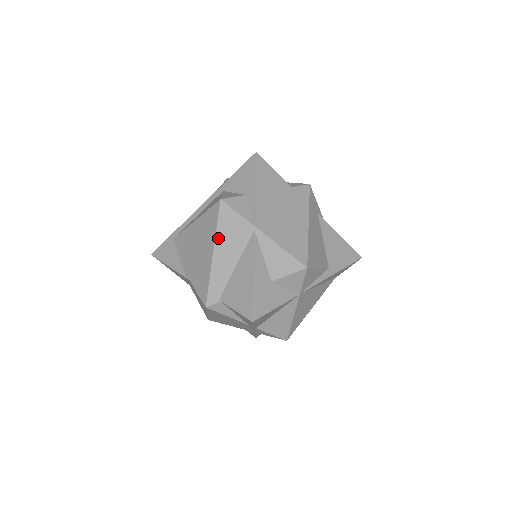
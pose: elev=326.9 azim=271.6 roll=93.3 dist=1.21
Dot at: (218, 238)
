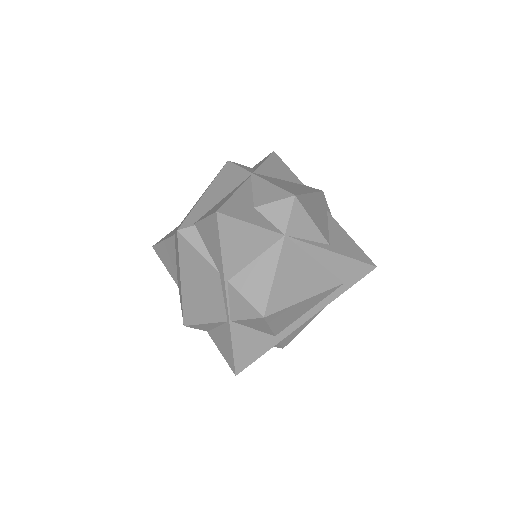
Dot at: (214, 183)
